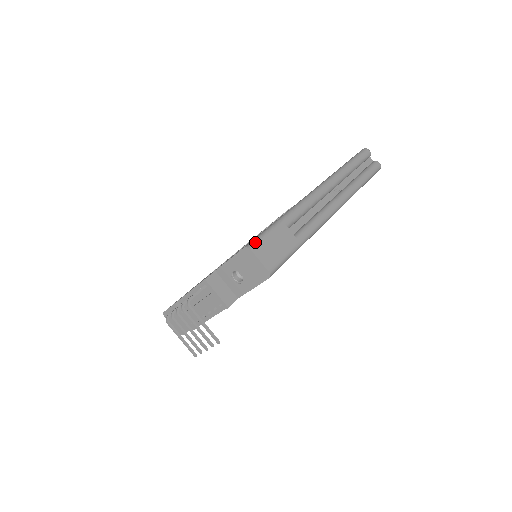
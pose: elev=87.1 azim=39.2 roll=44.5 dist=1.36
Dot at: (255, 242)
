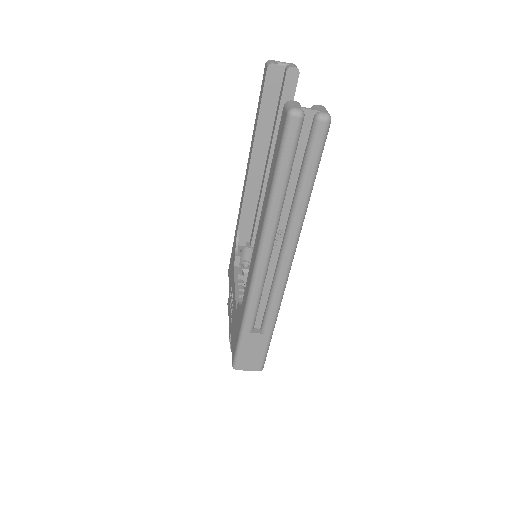
Dot at: (236, 363)
